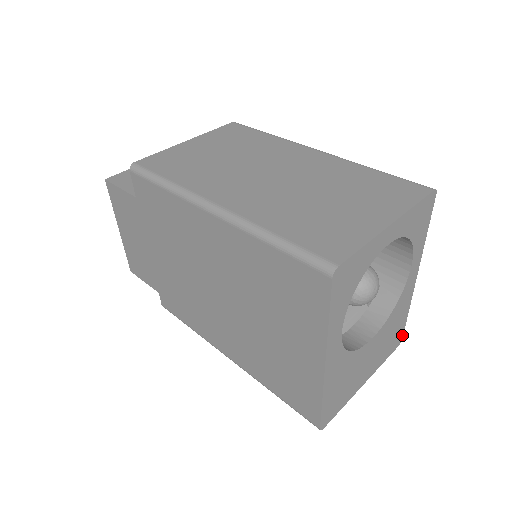
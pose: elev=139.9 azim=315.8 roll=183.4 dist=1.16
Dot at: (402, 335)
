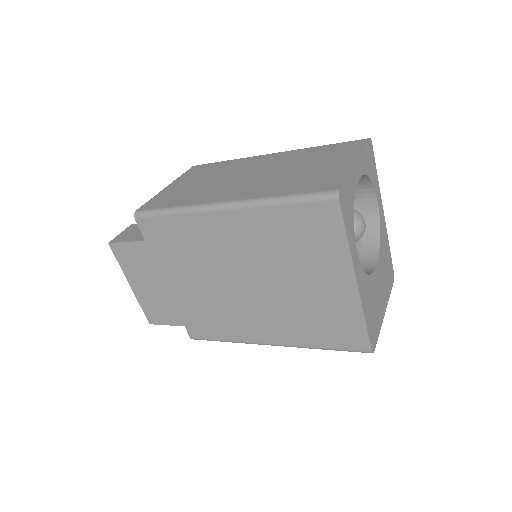
Dot at: (393, 270)
